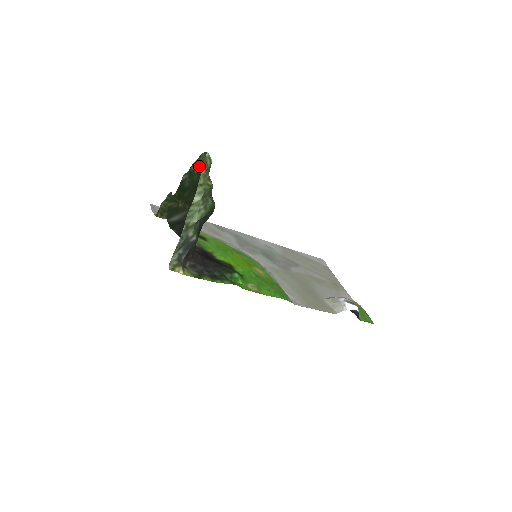
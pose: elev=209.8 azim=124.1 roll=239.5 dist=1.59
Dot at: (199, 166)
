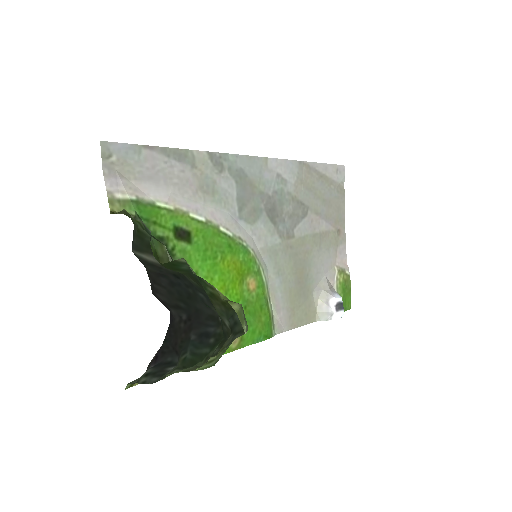
Dot at: (219, 295)
